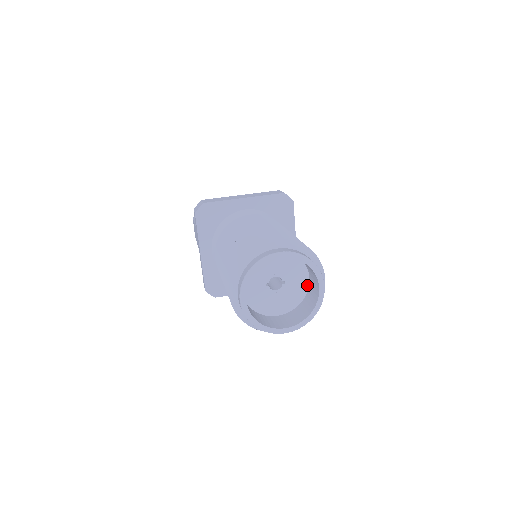
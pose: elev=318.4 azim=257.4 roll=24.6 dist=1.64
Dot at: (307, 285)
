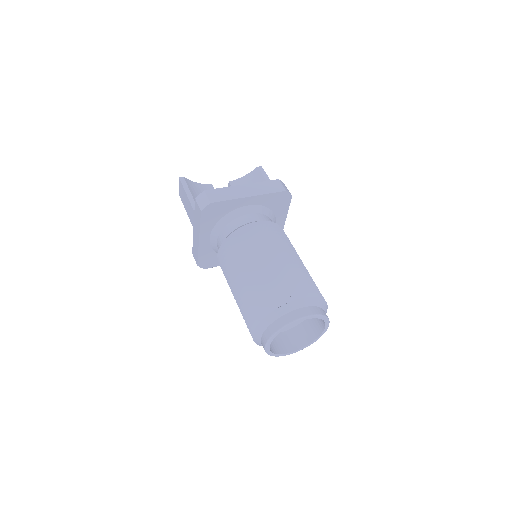
Dot at: occluded
